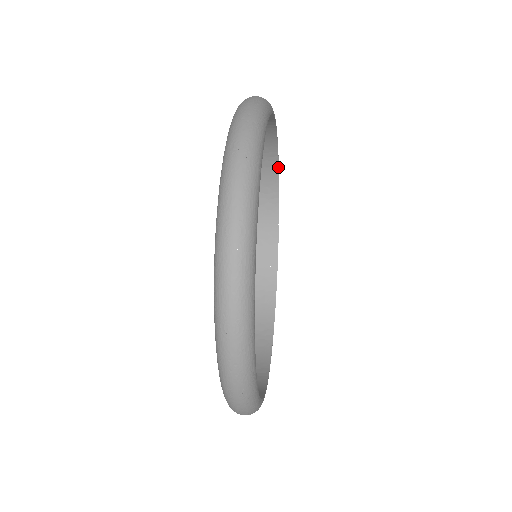
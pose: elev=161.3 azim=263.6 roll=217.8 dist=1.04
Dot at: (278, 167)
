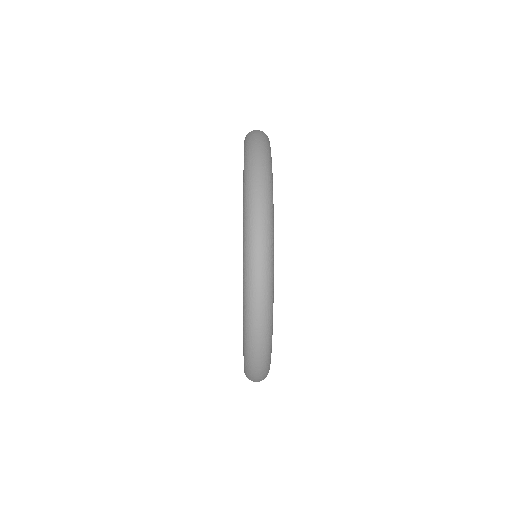
Dot at: occluded
